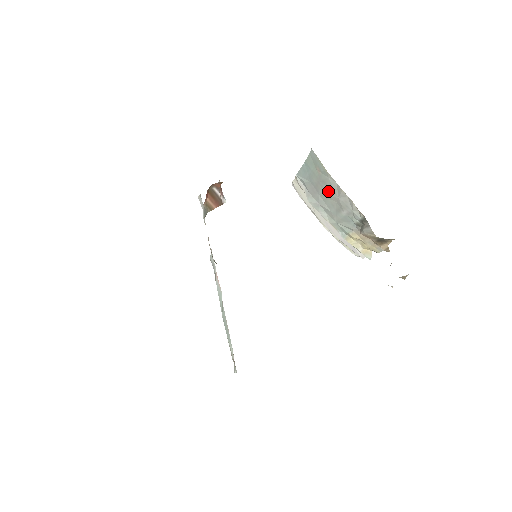
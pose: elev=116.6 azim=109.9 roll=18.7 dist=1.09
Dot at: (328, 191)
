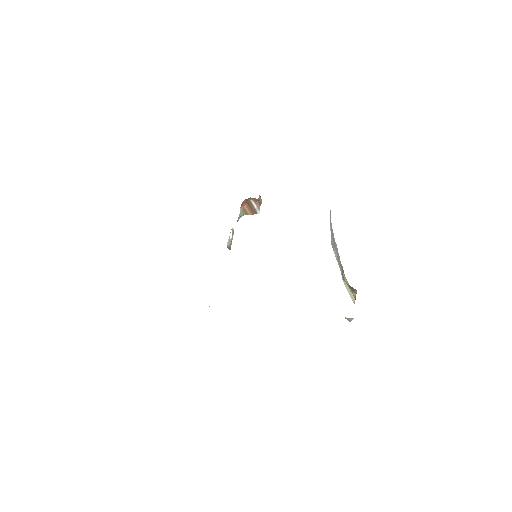
Dot at: occluded
